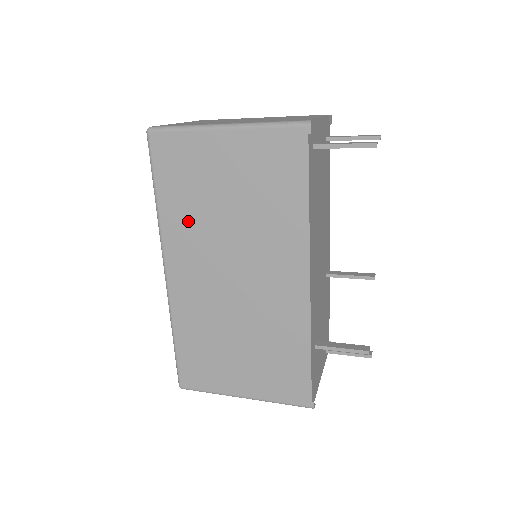
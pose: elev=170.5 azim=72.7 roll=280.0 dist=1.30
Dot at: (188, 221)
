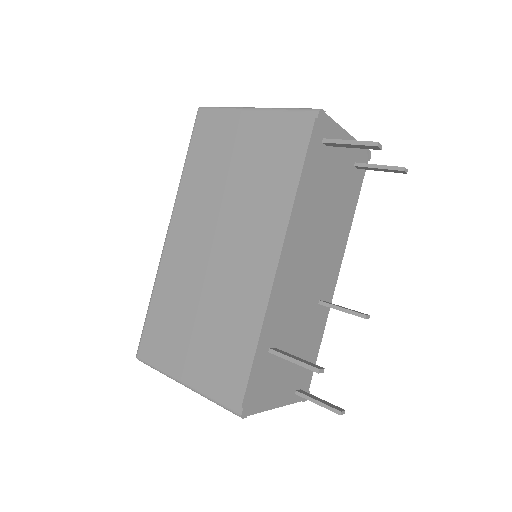
Dot at: (200, 188)
